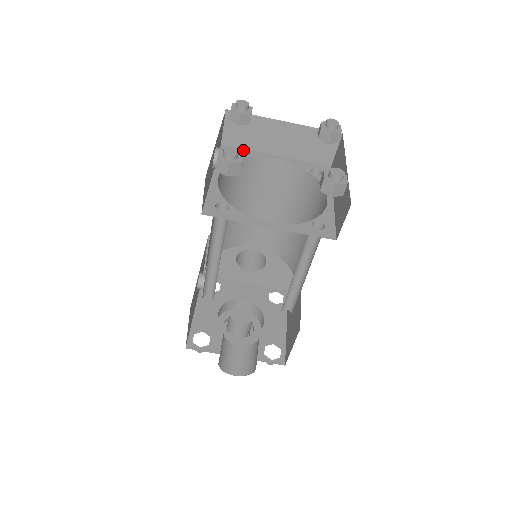
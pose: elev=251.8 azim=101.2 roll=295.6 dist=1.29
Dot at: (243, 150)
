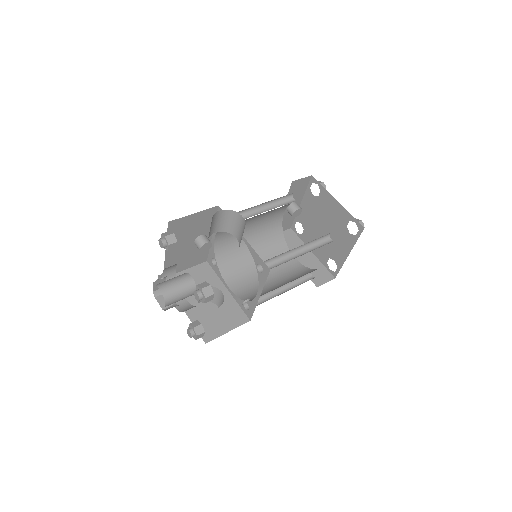
Dot at: occluded
